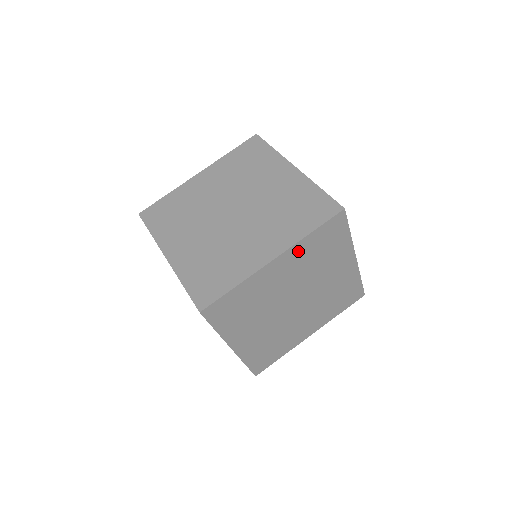
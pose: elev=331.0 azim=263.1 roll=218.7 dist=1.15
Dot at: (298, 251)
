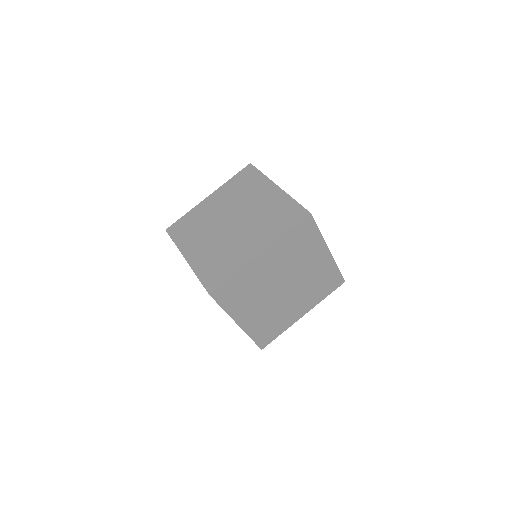
Dot at: (279, 247)
